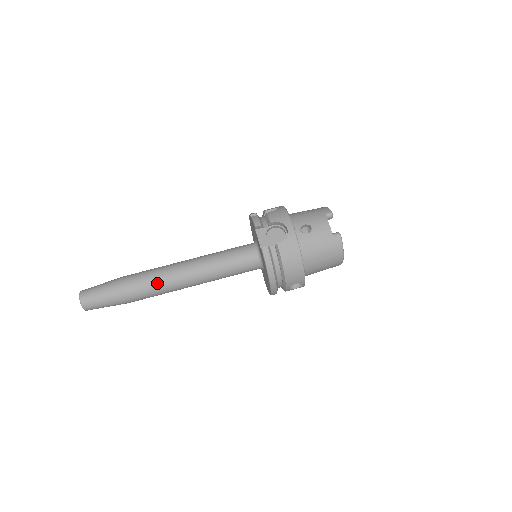
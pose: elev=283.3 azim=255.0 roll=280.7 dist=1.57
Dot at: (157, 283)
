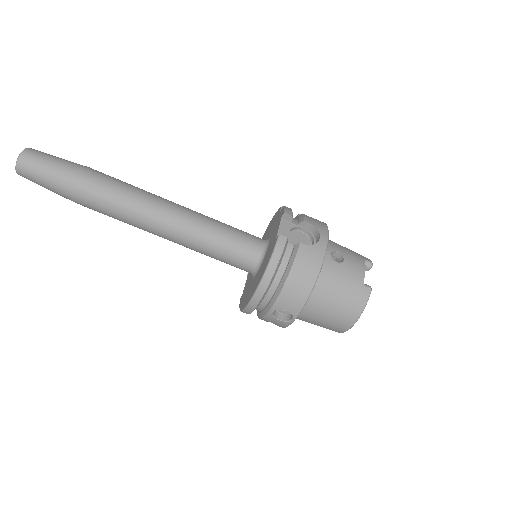
Dot at: (126, 198)
